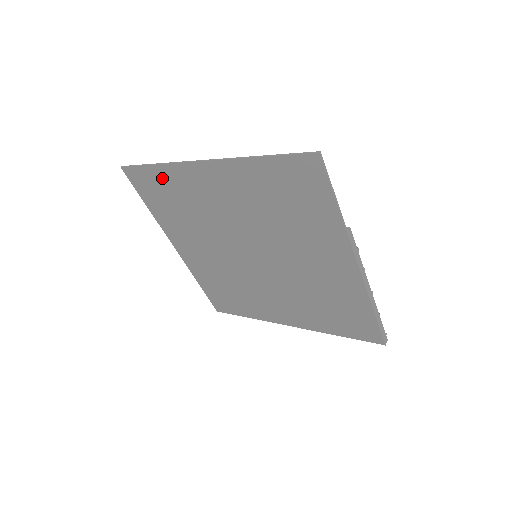
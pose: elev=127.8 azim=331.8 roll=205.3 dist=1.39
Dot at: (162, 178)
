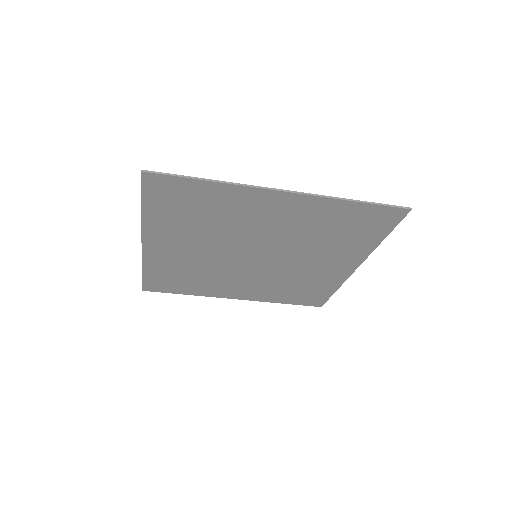
Dot at: (205, 192)
